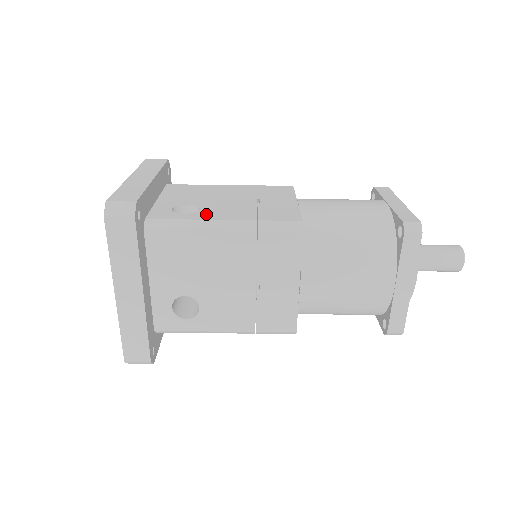
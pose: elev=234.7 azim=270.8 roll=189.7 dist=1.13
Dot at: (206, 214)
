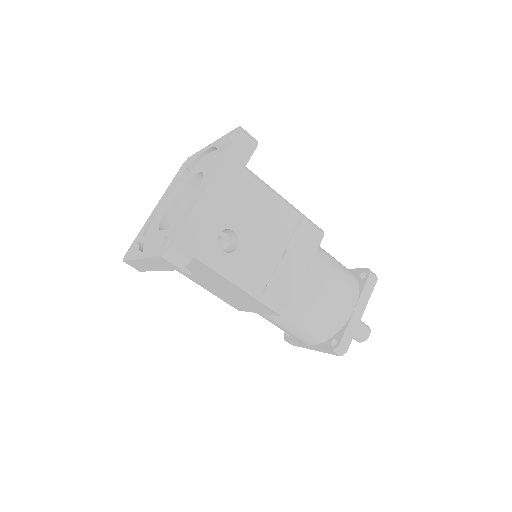
Dot at: occluded
